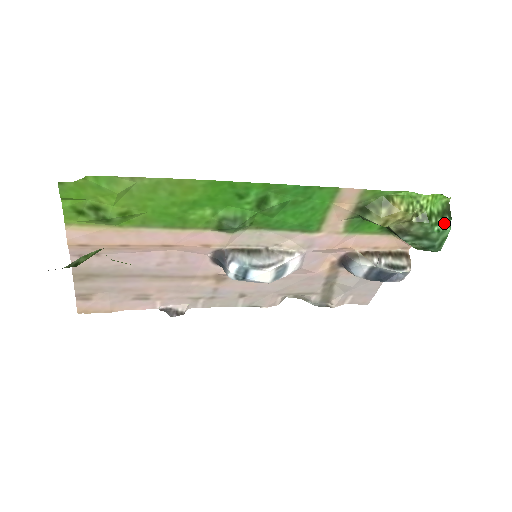
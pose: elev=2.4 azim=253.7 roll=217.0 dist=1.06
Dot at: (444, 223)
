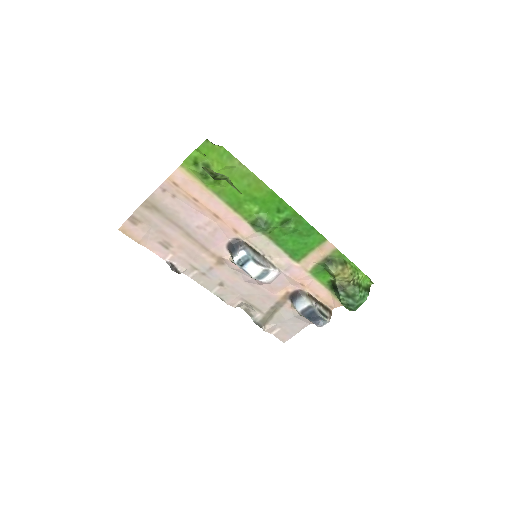
Dot at: (365, 294)
